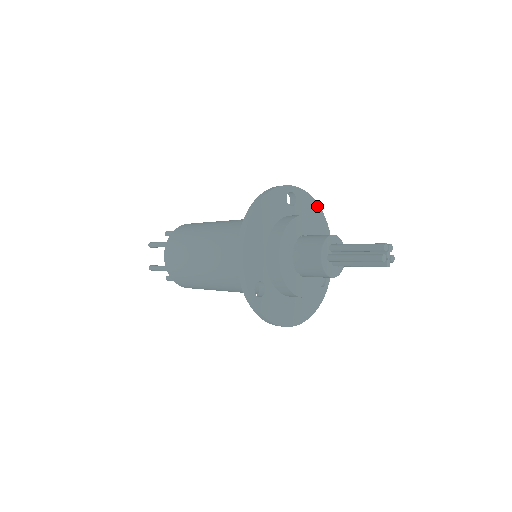
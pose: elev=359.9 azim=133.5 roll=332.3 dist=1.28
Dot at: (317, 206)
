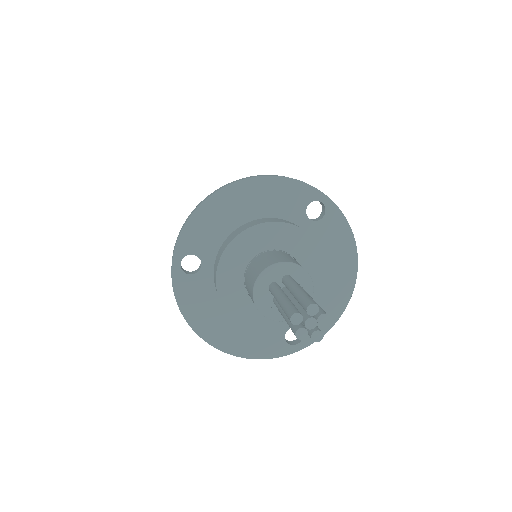
Dot at: (354, 251)
